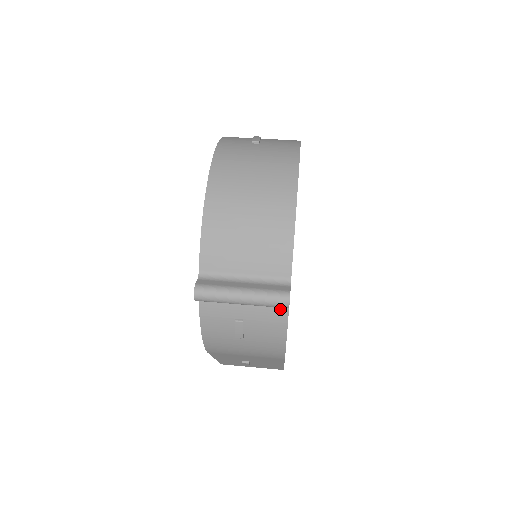
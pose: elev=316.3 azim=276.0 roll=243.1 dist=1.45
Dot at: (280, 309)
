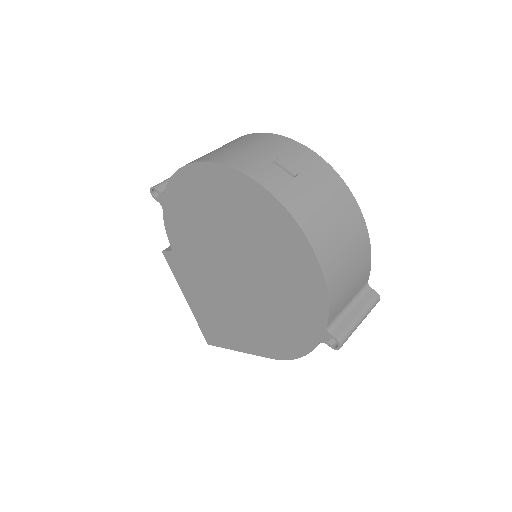
Dot at: occluded
